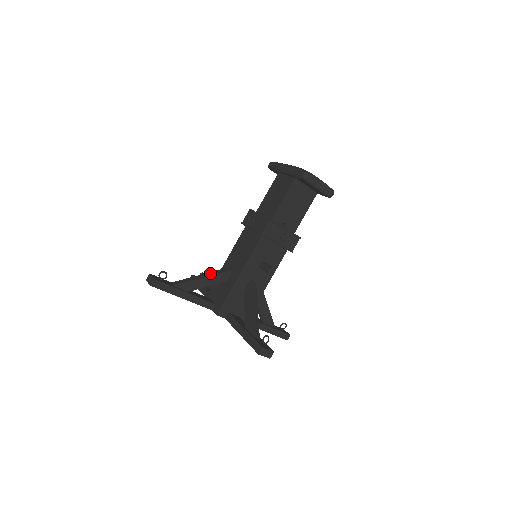
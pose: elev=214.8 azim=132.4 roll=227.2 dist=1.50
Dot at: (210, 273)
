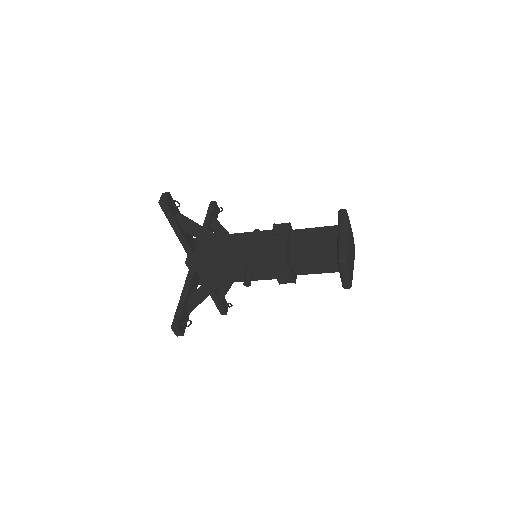
Dot at: (212, 234)
